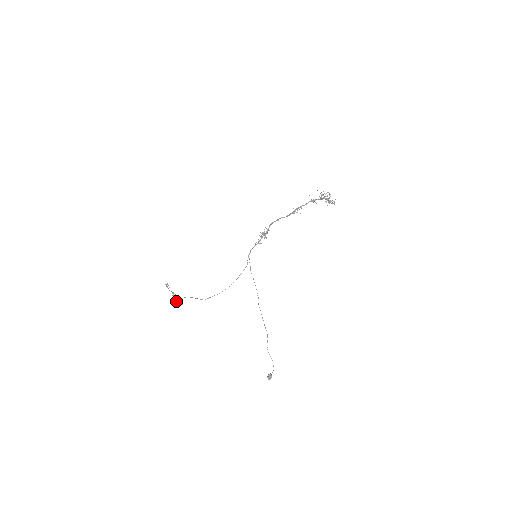
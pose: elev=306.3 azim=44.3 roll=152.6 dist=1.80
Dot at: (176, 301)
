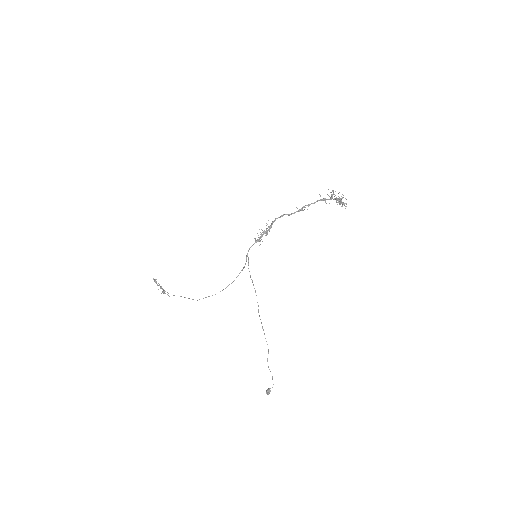
Dot at: (163, 293)
